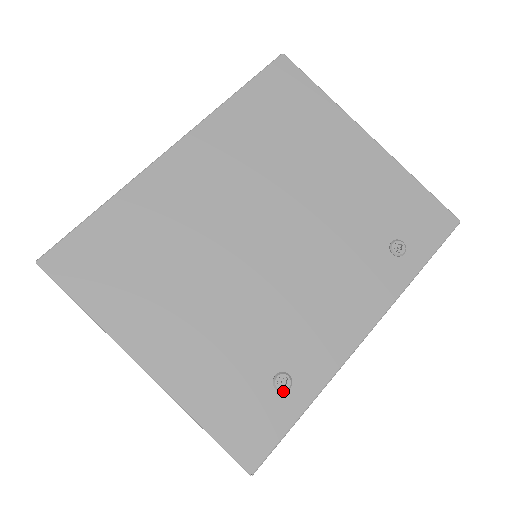
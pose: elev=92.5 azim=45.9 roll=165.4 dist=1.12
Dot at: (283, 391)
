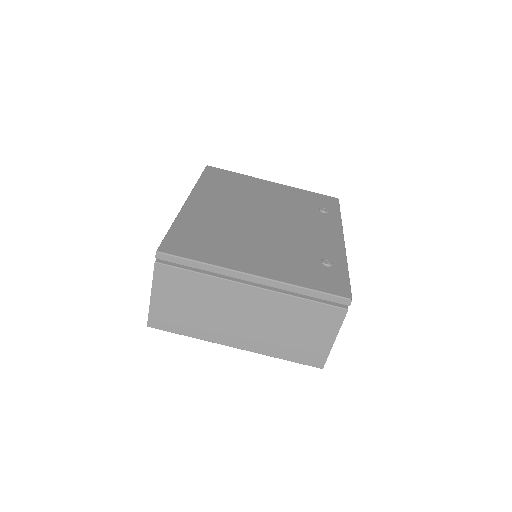
Dot at: (331, 265)
